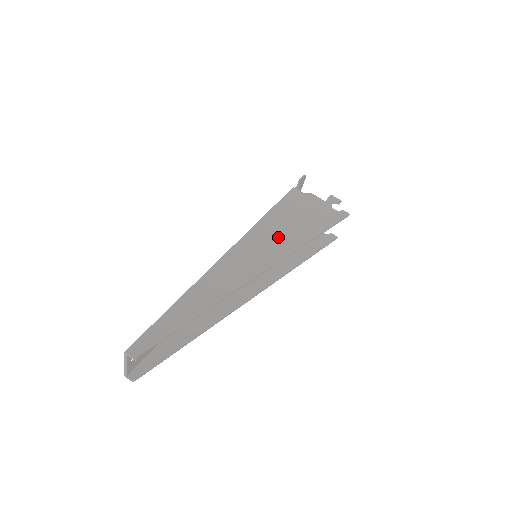
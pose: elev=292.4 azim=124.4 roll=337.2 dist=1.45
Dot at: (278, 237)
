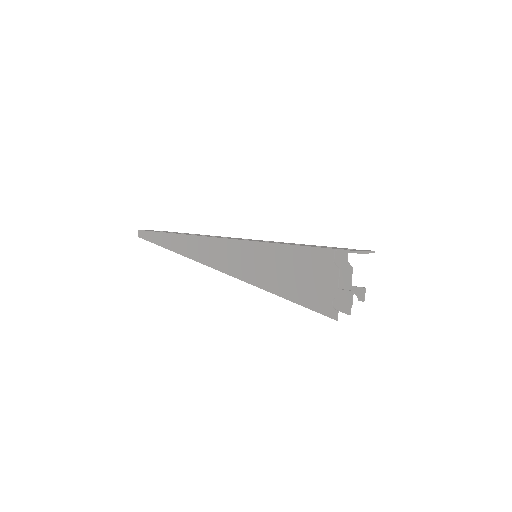
Dot at: (261, 267)
